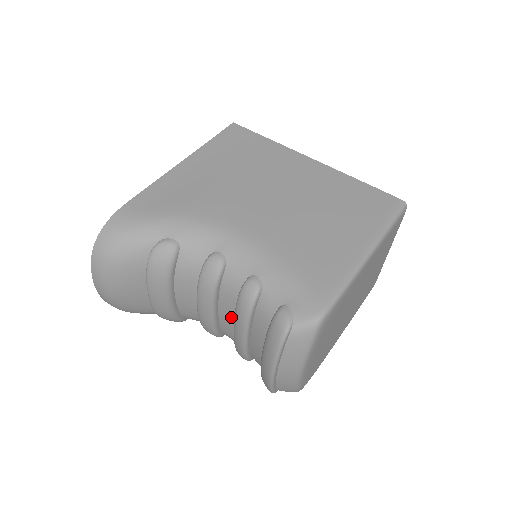
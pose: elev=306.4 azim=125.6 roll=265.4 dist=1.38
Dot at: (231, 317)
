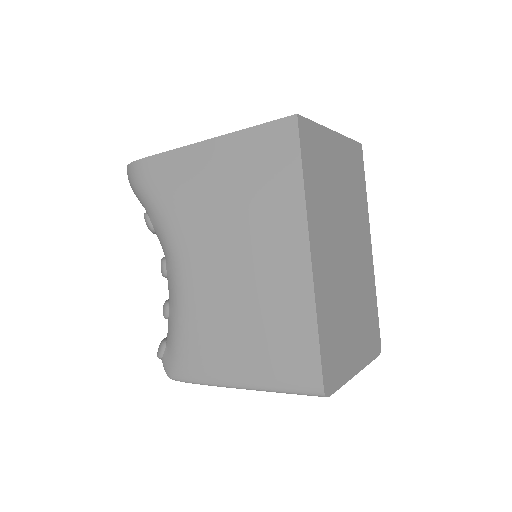
Dot at: occluded
